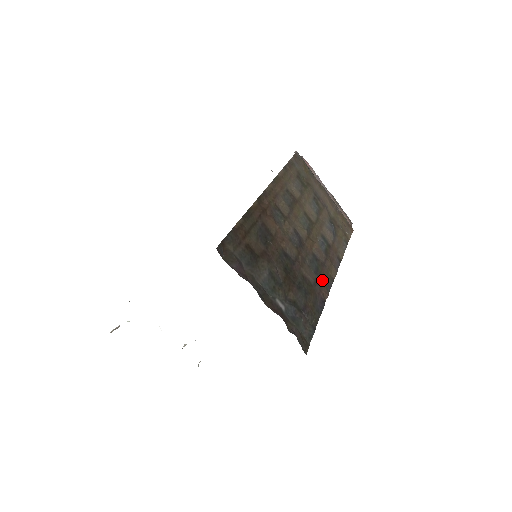
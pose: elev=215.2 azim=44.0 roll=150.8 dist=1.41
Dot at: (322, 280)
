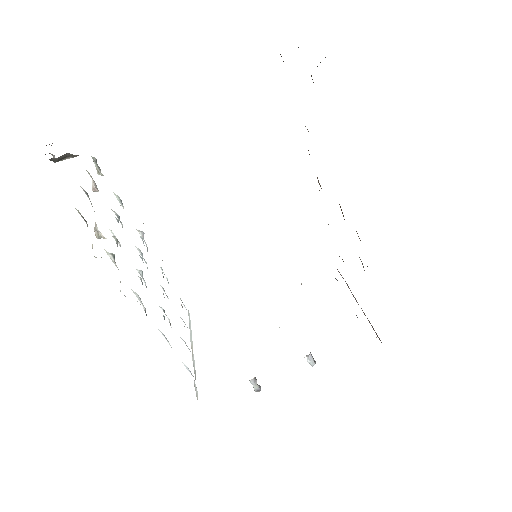
Dot at: occluded
